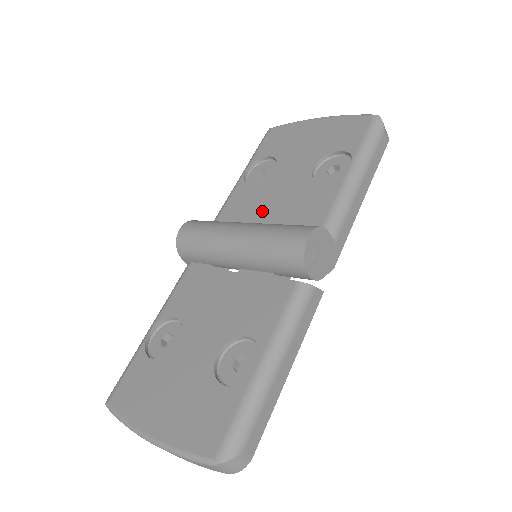
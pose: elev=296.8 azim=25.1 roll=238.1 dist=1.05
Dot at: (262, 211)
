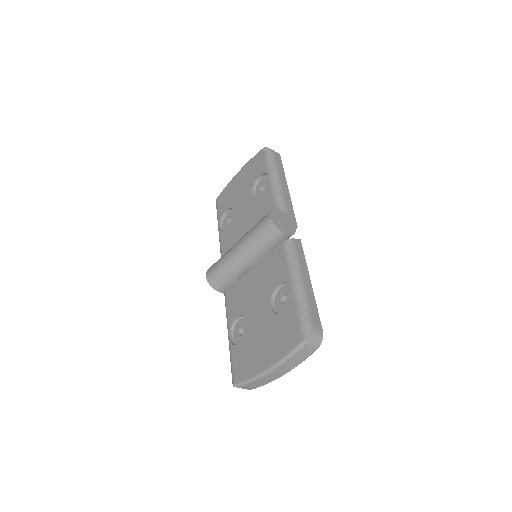
Dot at: (242, 234)
